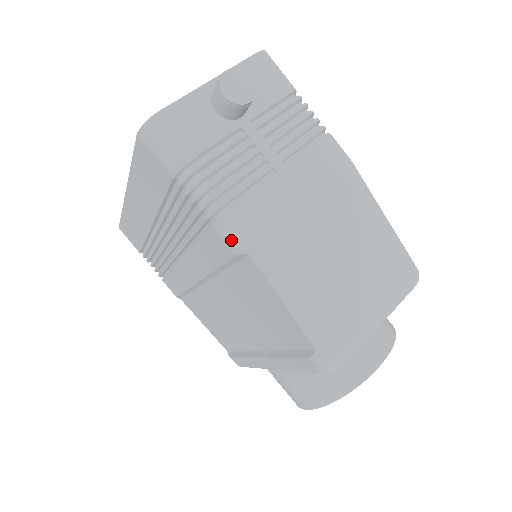
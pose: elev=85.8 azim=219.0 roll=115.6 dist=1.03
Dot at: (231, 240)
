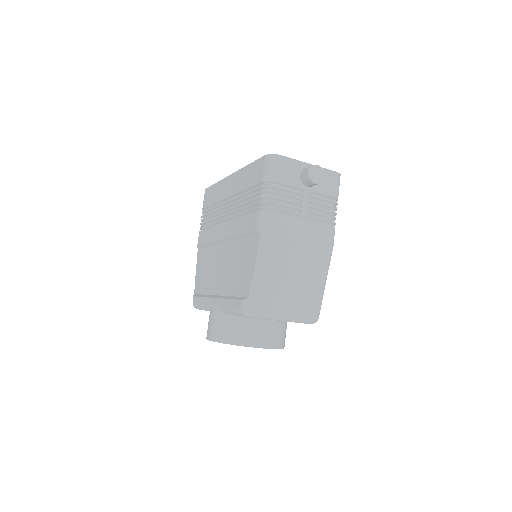
Dot at: (260, 223)
